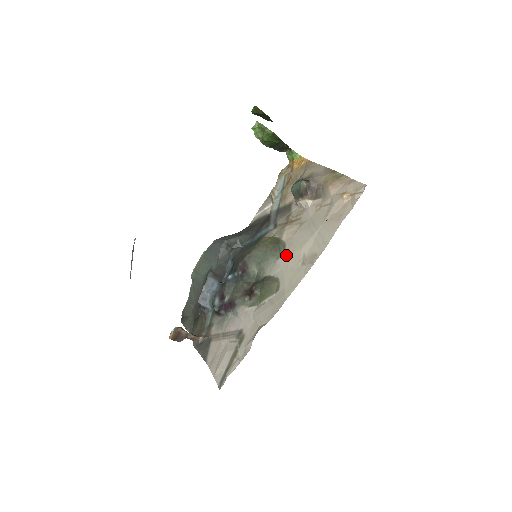
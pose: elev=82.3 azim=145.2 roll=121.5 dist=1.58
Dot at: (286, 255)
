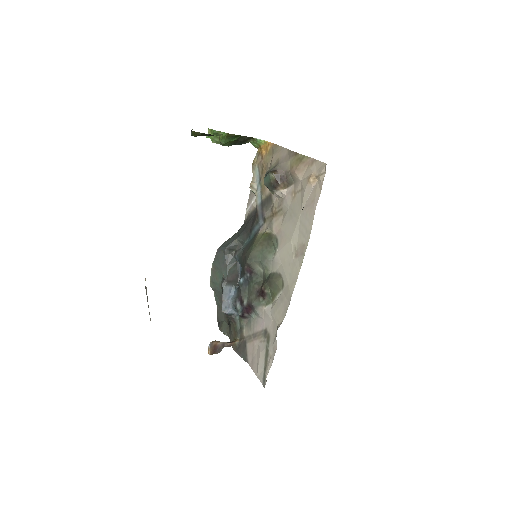
Dot at: (280, 250)
